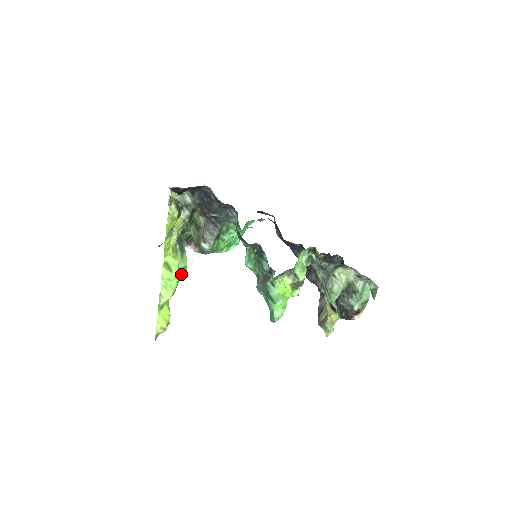
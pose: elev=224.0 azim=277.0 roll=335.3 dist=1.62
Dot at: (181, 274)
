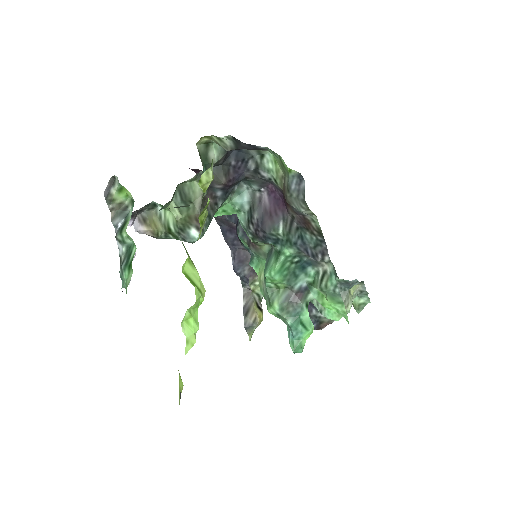
Dot at: occluded
